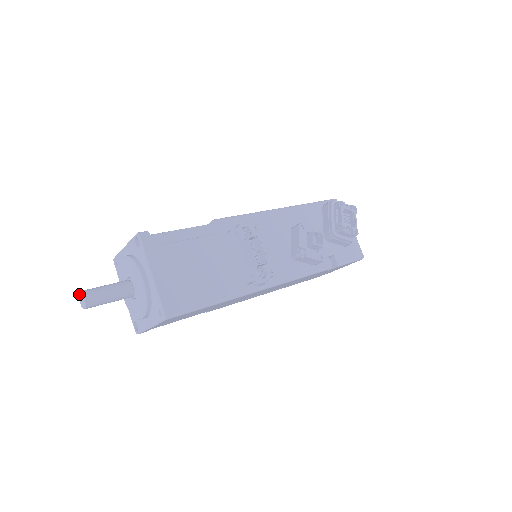
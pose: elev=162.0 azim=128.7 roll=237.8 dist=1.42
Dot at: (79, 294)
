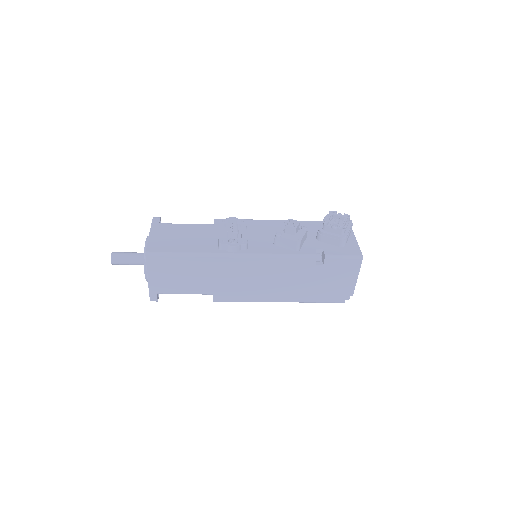
Dot at: occluded
